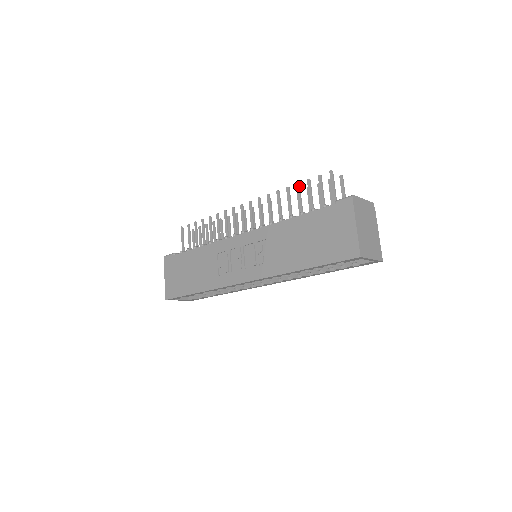
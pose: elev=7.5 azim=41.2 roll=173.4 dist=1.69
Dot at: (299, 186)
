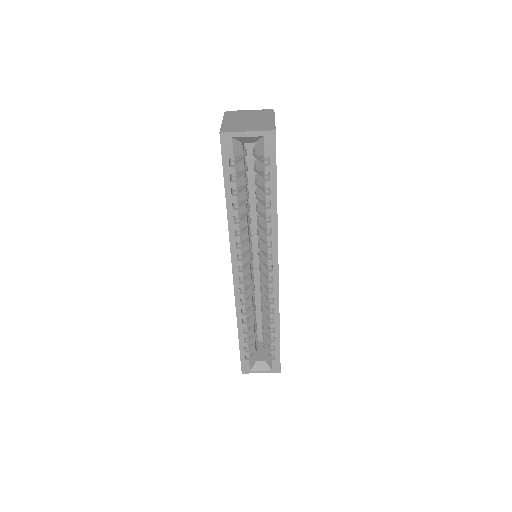
Dot at: occluded
